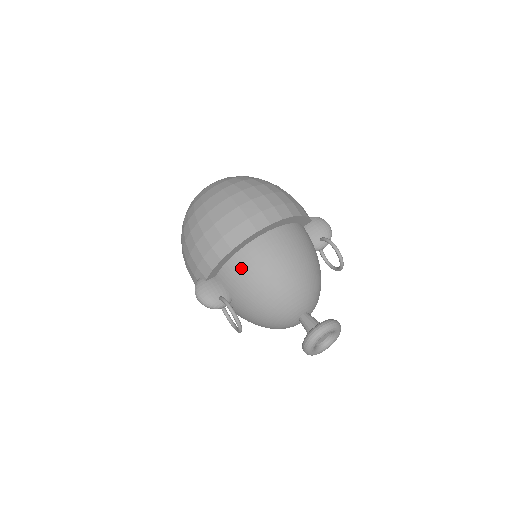
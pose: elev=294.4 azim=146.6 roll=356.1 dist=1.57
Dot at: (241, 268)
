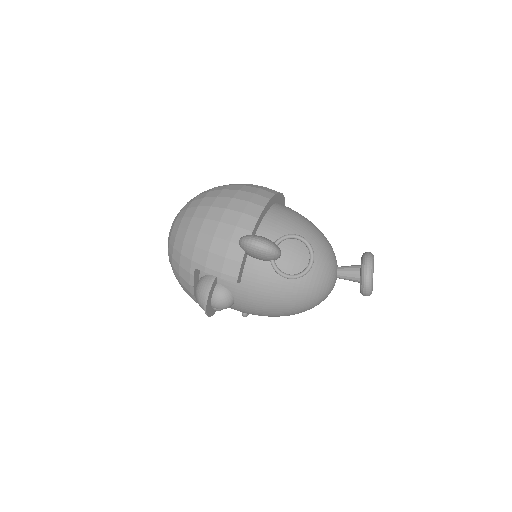
Dot at: (280, 218)
